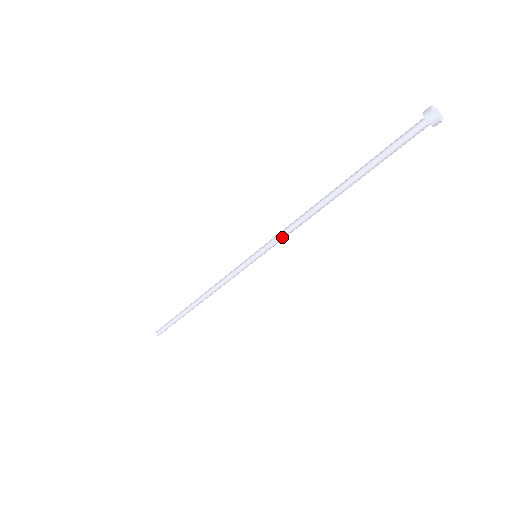
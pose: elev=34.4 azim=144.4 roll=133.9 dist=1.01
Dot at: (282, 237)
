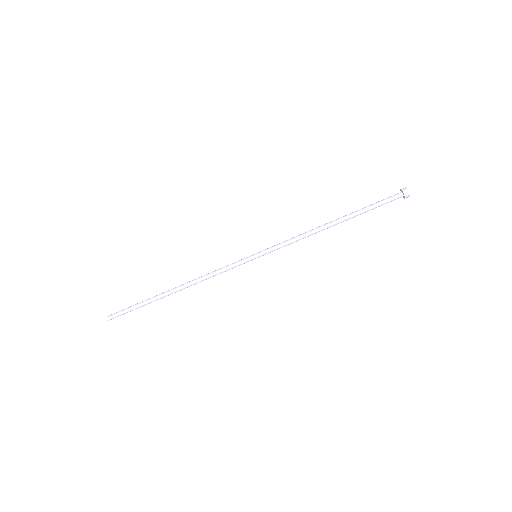
Dot at: (285, 243)
